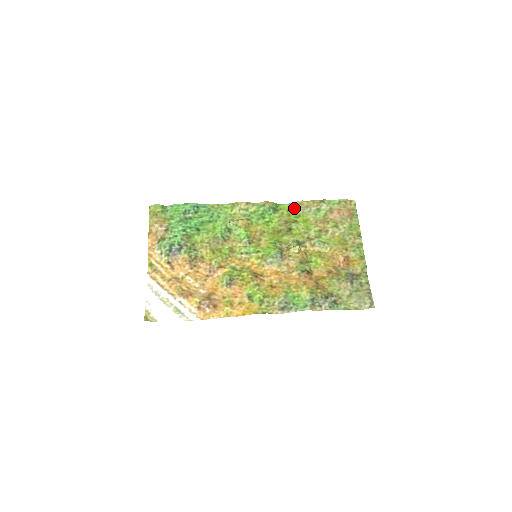
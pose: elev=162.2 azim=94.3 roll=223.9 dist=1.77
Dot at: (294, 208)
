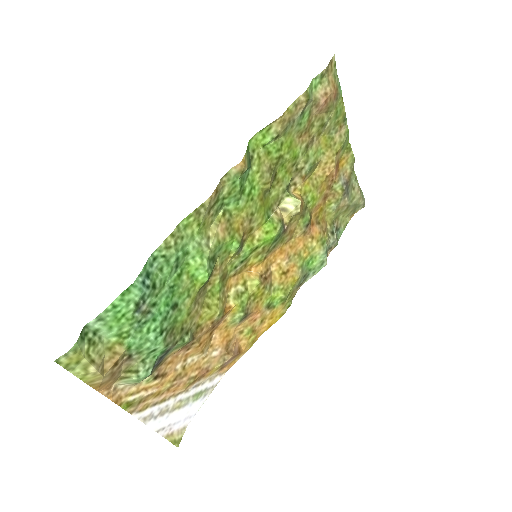
Dot at: (273, 137)
